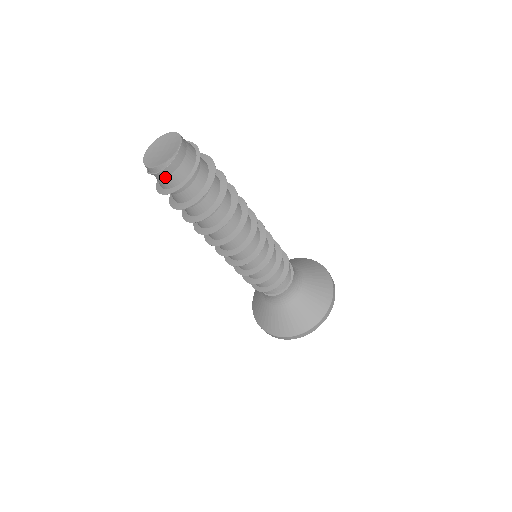
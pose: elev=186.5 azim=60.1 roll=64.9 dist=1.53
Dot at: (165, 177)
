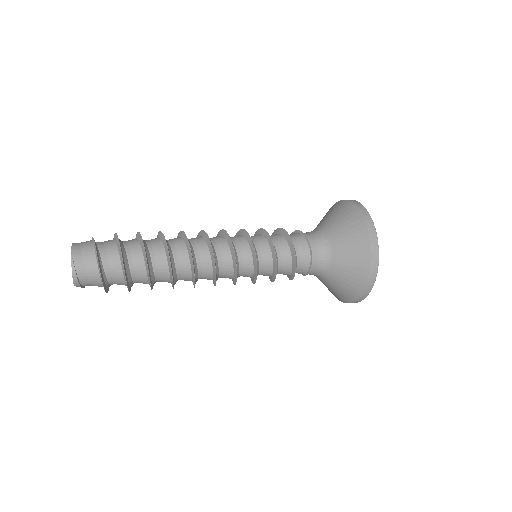
Dot at: (88, 281)
